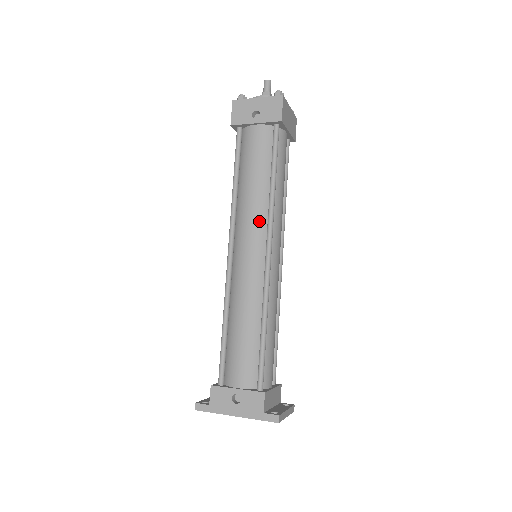
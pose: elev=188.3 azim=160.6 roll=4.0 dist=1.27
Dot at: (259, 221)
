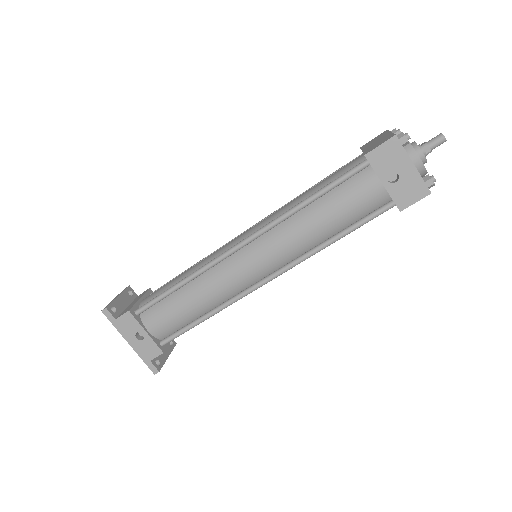
Dot at: (287, 254)
